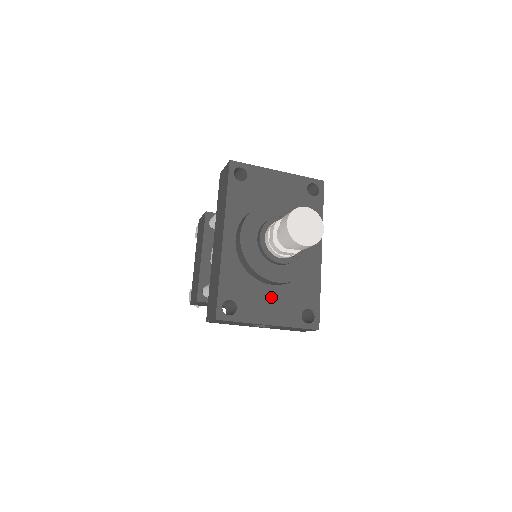
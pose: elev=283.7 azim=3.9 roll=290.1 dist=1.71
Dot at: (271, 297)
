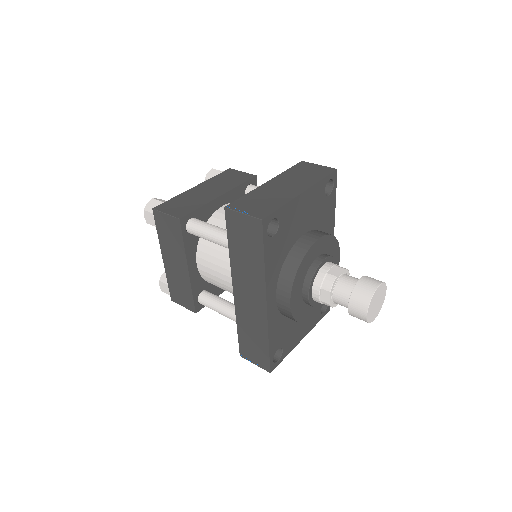
Dot at: occluded
